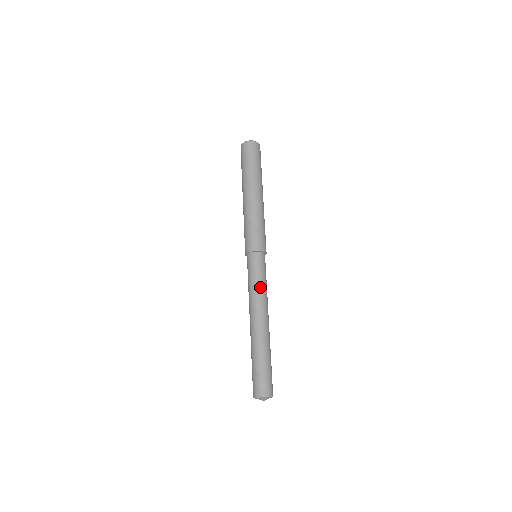
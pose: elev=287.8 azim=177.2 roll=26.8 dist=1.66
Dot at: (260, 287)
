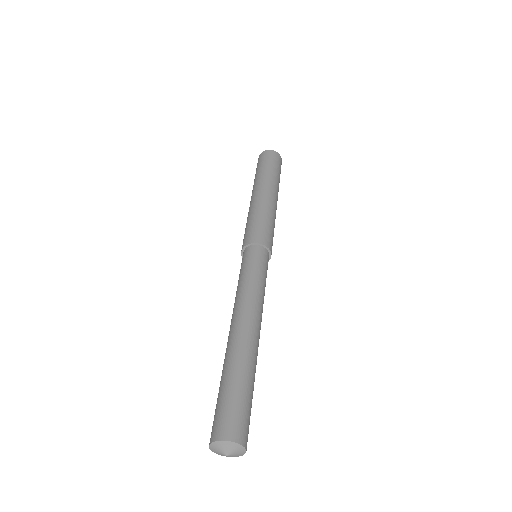
Dot at: (254, 284)
